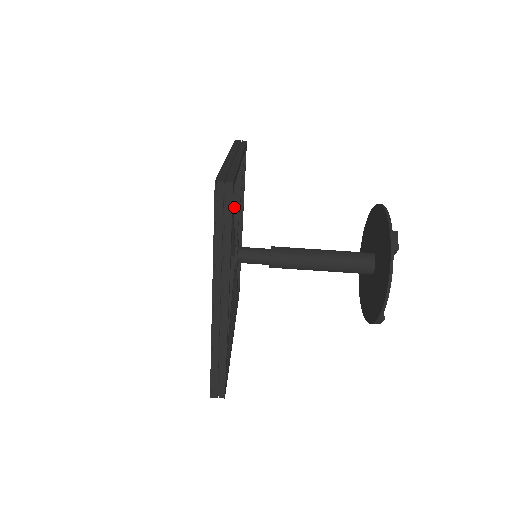
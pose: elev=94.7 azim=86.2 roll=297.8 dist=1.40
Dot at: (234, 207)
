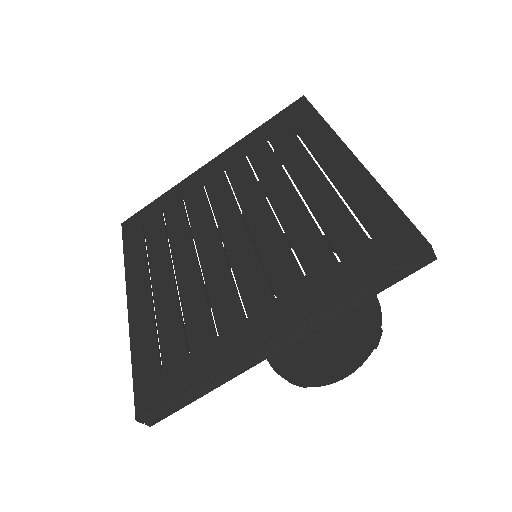
Dot at: occluded
